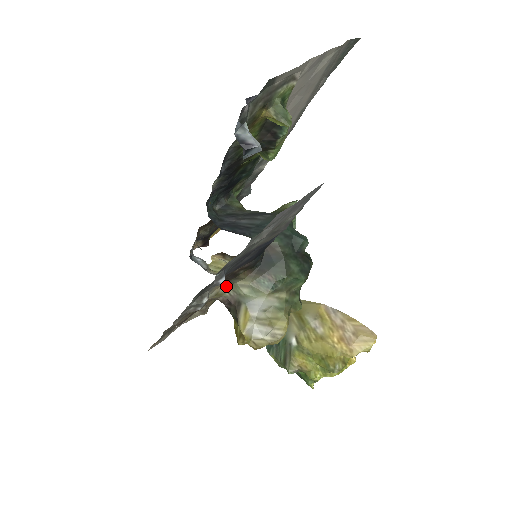
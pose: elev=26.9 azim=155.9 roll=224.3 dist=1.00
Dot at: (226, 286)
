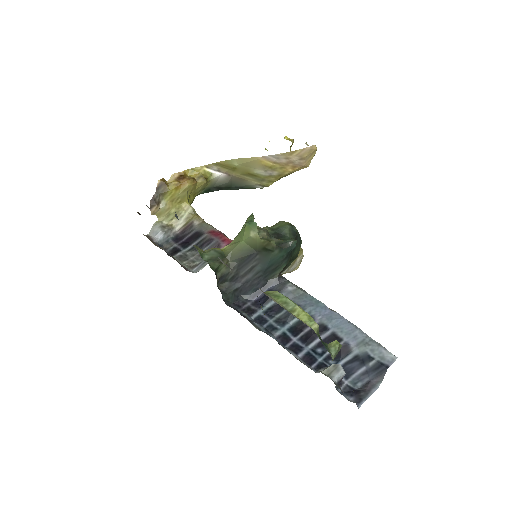
Dot at: occluded
